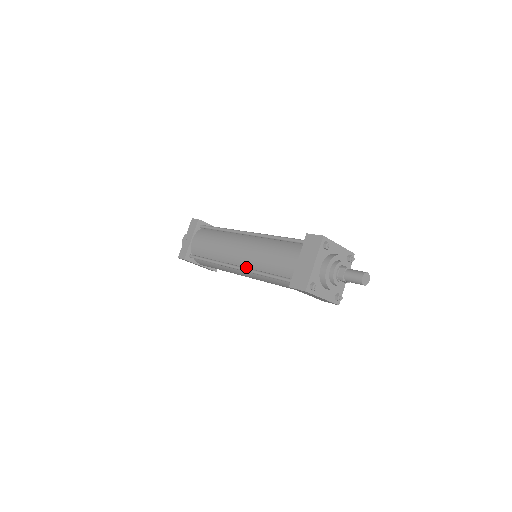
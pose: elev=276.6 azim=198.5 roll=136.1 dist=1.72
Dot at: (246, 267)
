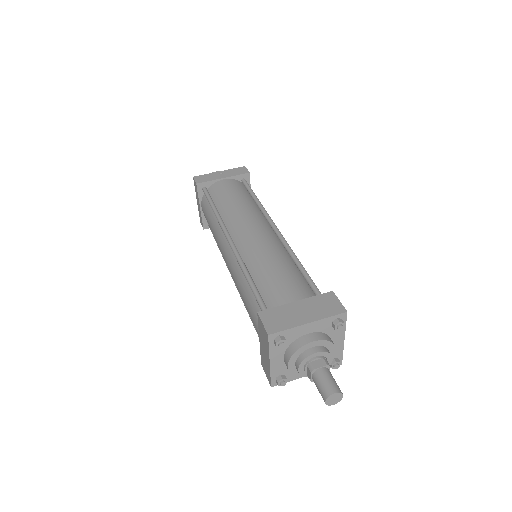
Dot at: (239, 251)
